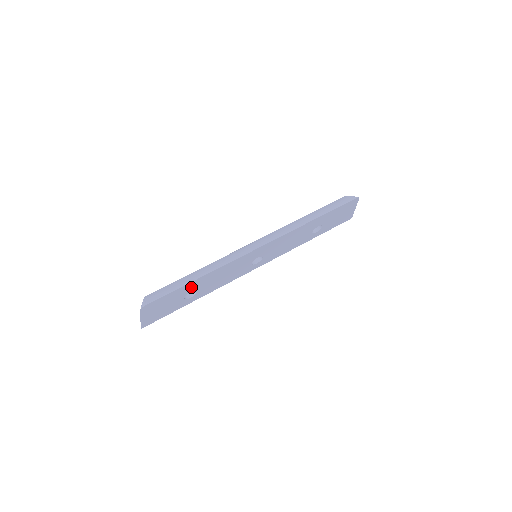
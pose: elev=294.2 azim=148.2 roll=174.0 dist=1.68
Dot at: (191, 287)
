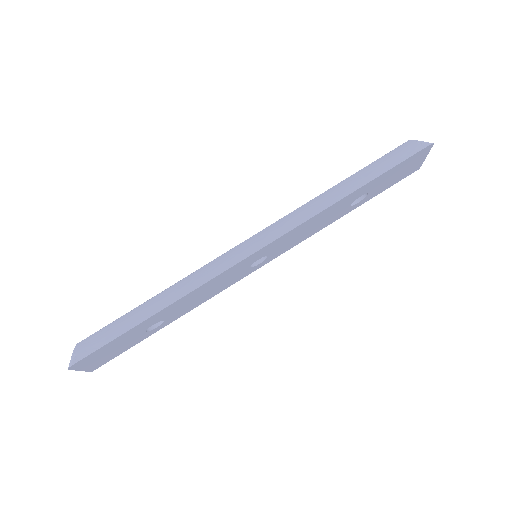
Dot at: (149, 322)
